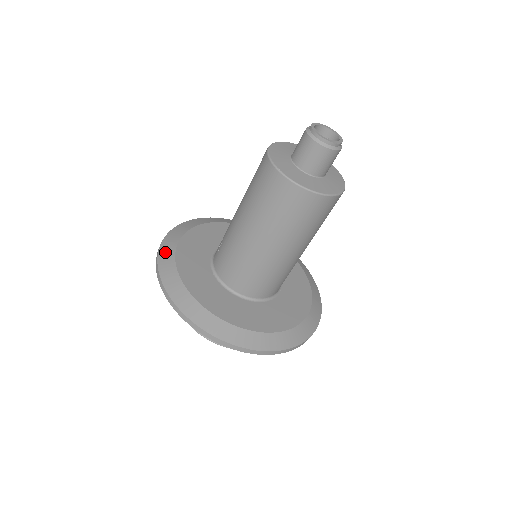
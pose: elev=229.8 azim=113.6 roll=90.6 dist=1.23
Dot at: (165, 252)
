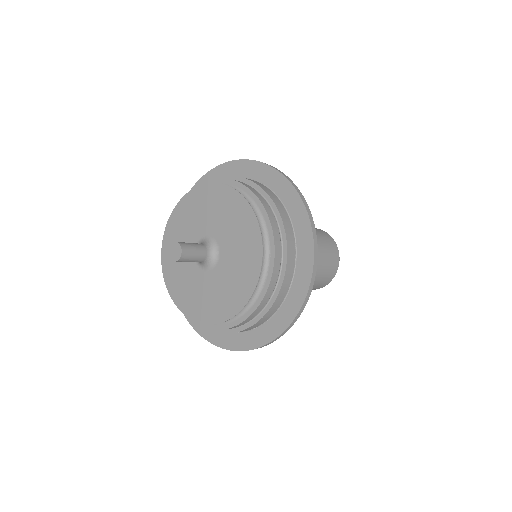
Dot at: occluded
